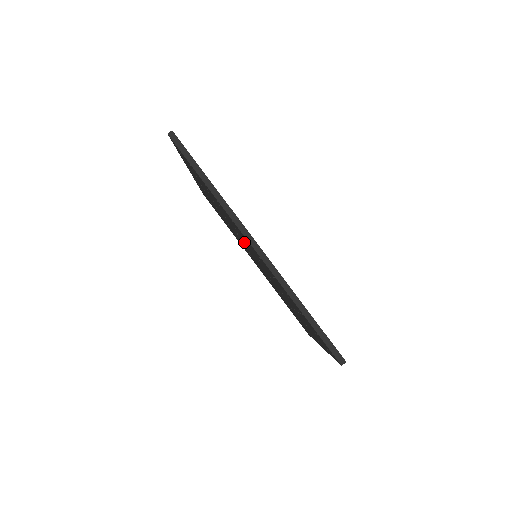
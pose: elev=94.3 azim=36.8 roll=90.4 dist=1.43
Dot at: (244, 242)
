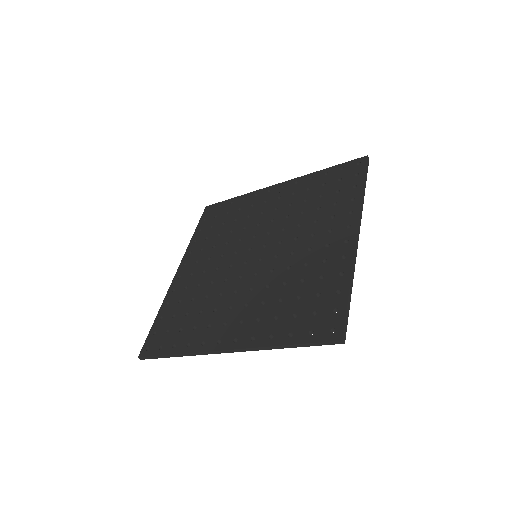
Dot at: (286, 237)
